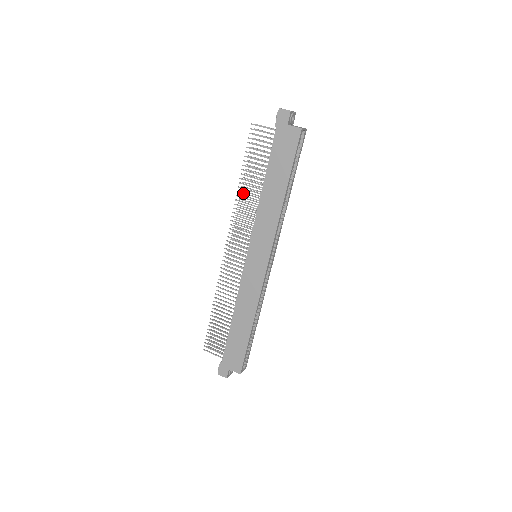
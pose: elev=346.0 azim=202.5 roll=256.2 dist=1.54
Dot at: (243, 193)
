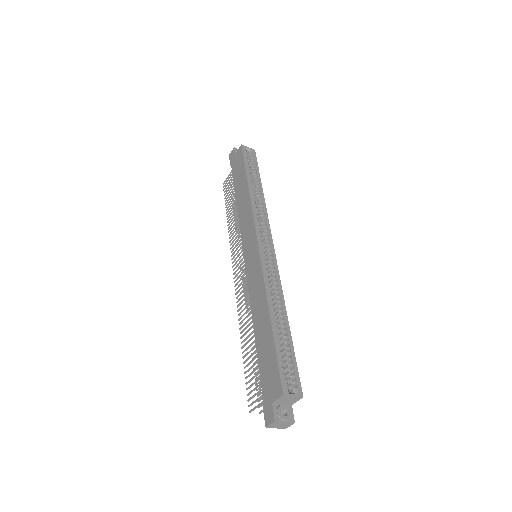
Dot at: (231, 224)
